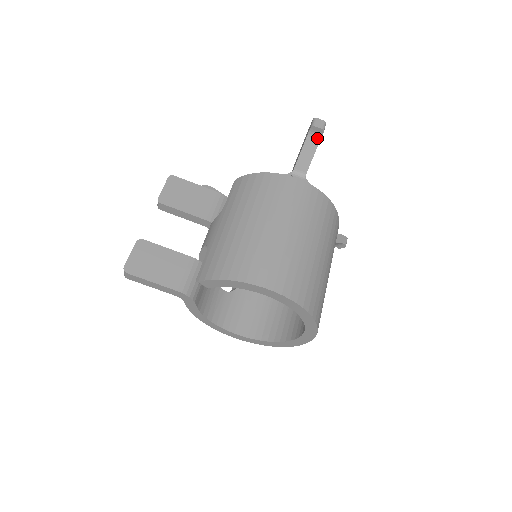
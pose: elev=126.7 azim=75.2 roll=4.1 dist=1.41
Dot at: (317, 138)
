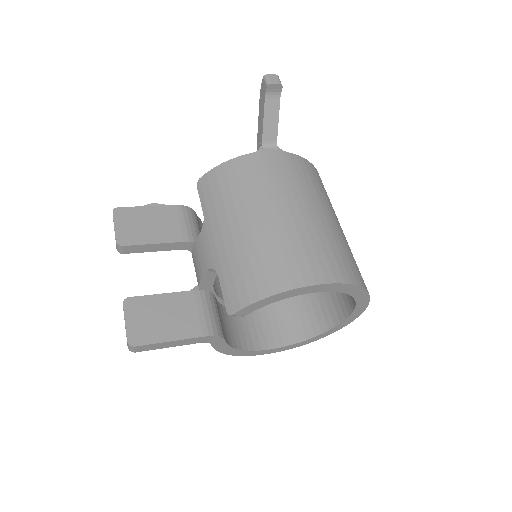
Dot at: (276, 97)
